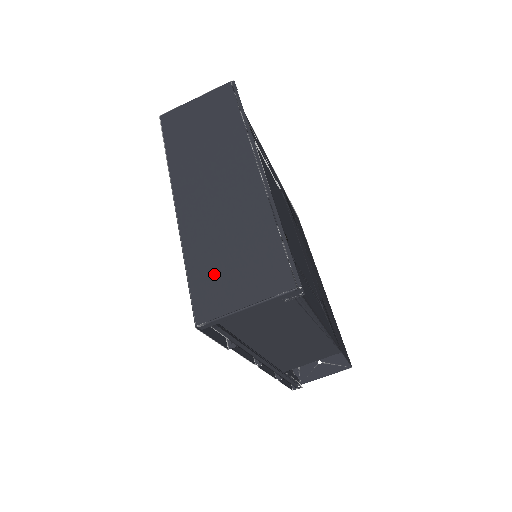
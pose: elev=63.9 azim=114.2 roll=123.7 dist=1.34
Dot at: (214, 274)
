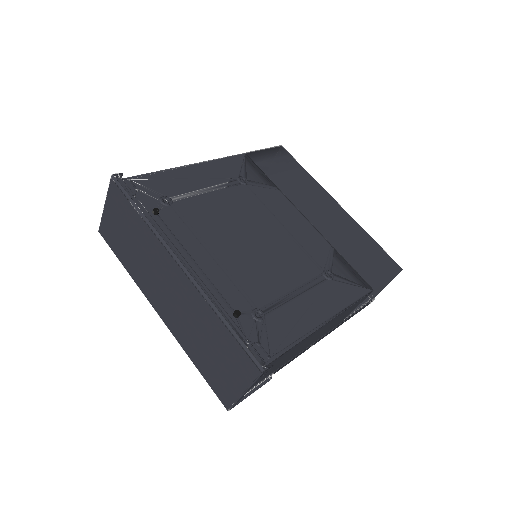
Dot at: (212, 369)
